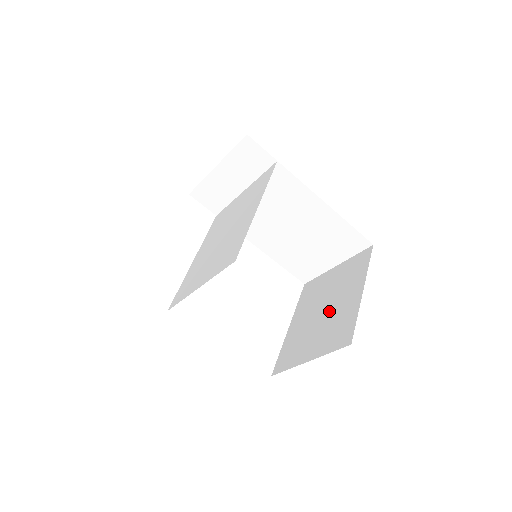
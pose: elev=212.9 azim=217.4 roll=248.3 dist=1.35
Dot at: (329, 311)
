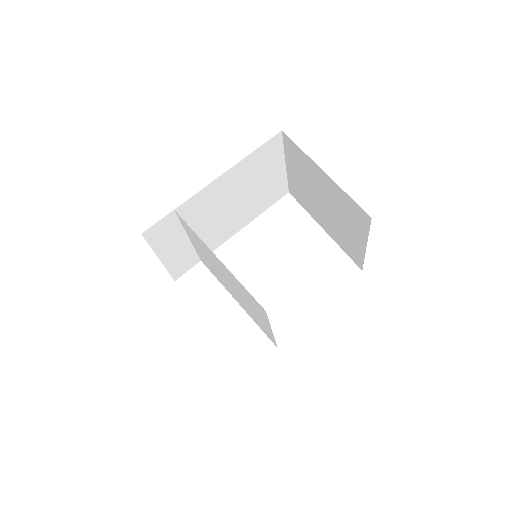
Dot at: (328, 203)
